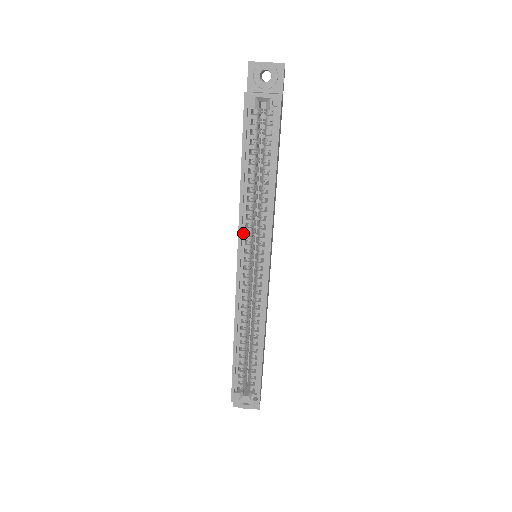
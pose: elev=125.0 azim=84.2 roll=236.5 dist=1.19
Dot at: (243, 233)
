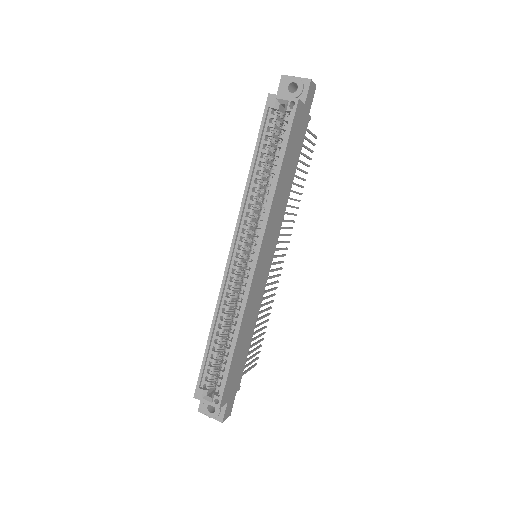
Dot at: (242, 221)
